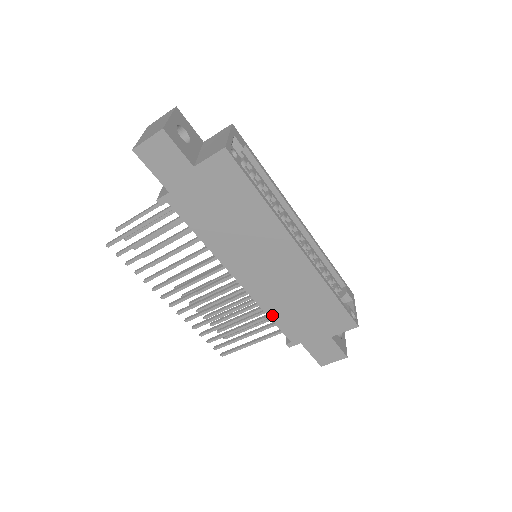
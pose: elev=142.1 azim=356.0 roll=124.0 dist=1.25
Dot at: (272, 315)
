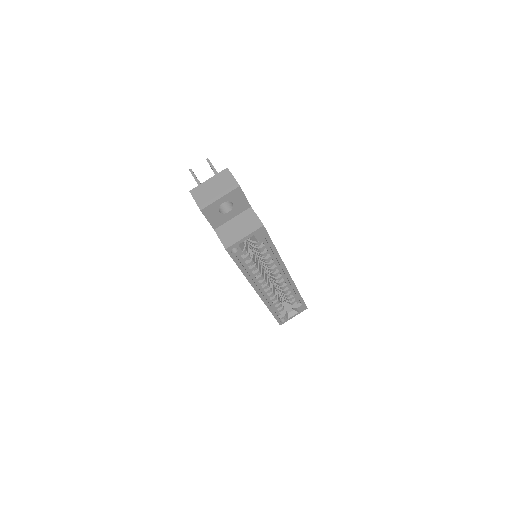
Dot at: occluded
